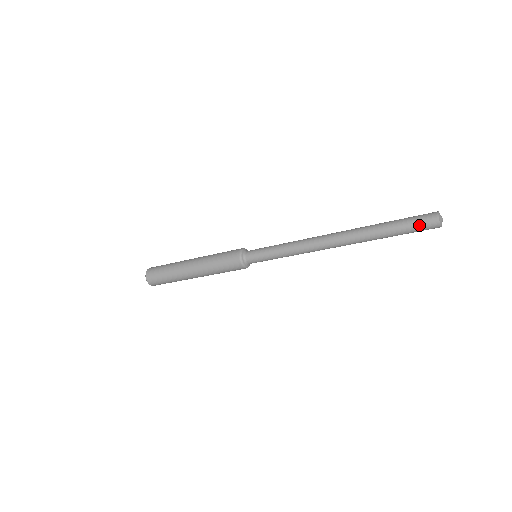
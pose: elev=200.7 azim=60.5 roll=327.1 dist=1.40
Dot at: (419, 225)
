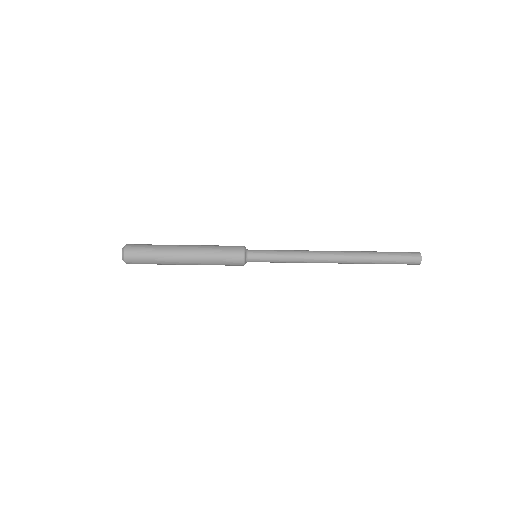
Dot at: (406, 254)
